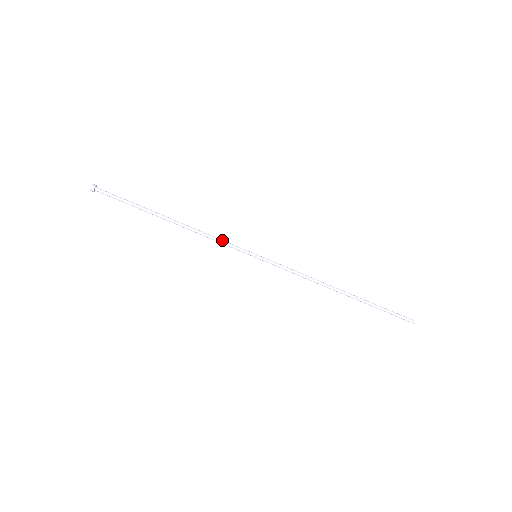
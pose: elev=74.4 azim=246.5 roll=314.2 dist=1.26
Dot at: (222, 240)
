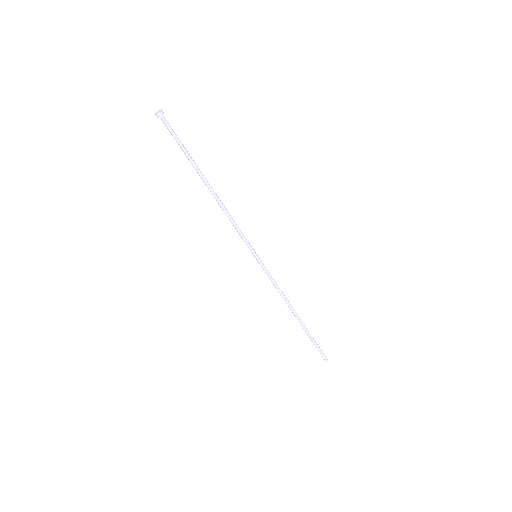
Dot at: occluded
